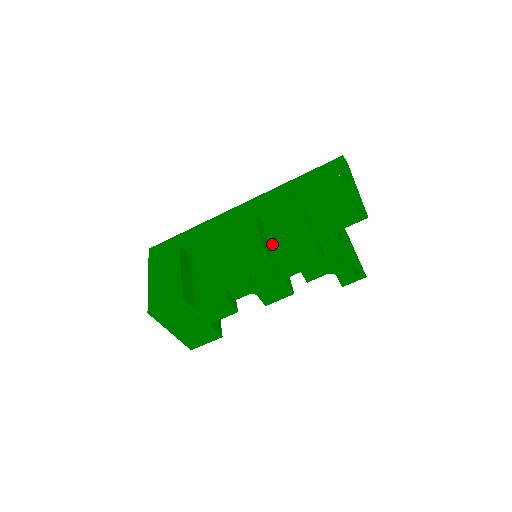
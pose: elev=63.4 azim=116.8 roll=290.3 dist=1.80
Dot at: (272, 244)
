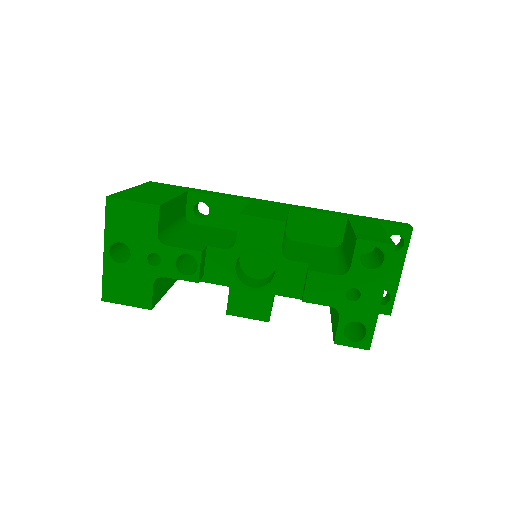
Dot at: (286, 247)
